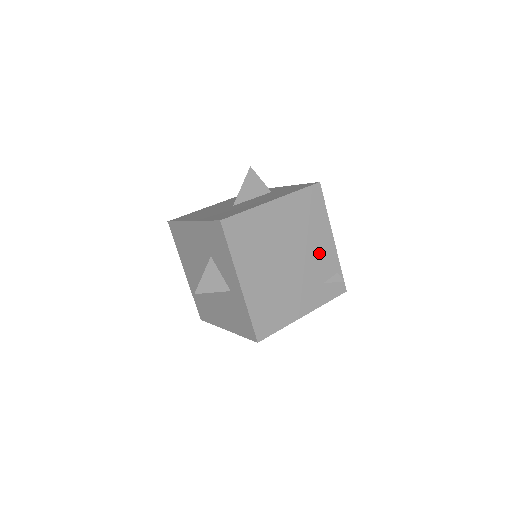
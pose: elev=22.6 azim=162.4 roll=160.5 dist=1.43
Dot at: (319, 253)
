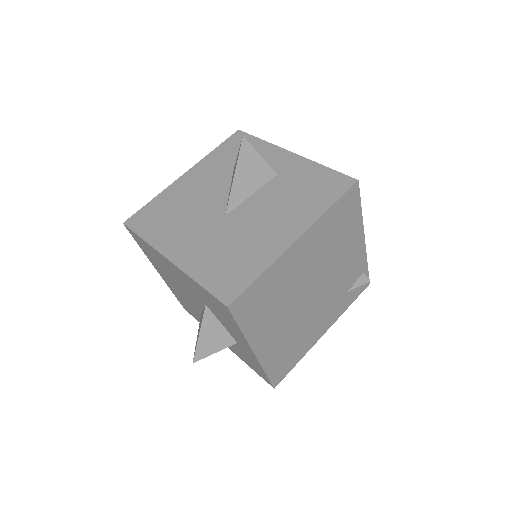
Dot at: (346, 265)
